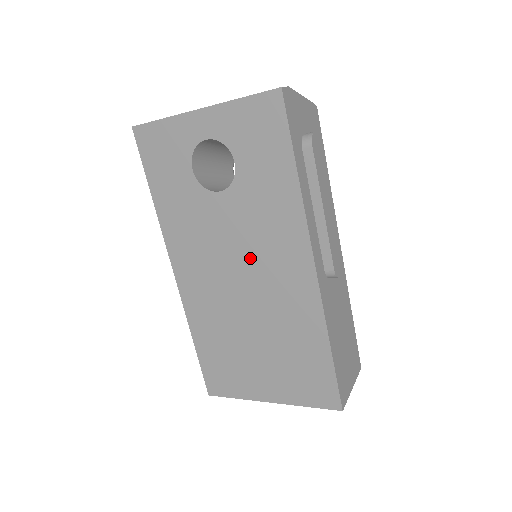
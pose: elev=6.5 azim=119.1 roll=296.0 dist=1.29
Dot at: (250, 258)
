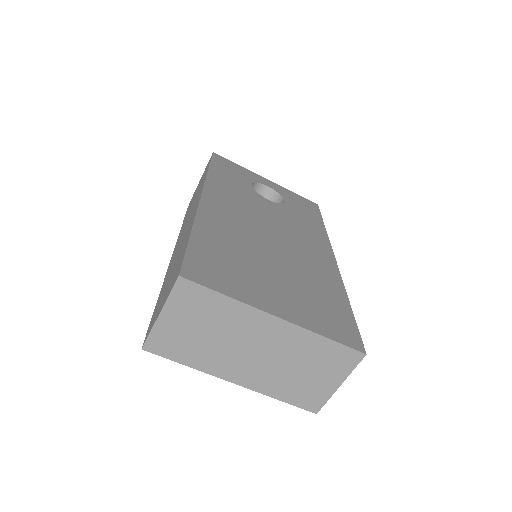
Dot at: (284, 230)
